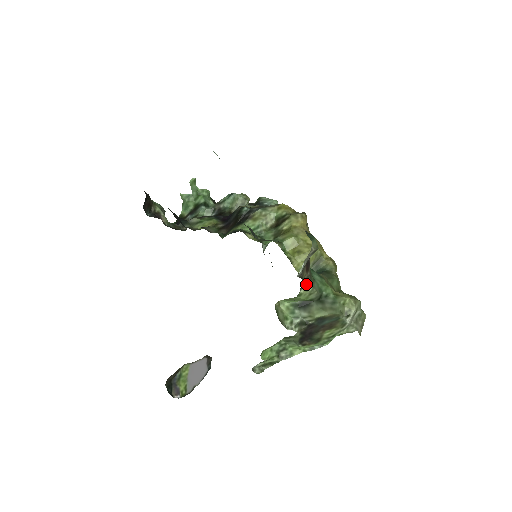
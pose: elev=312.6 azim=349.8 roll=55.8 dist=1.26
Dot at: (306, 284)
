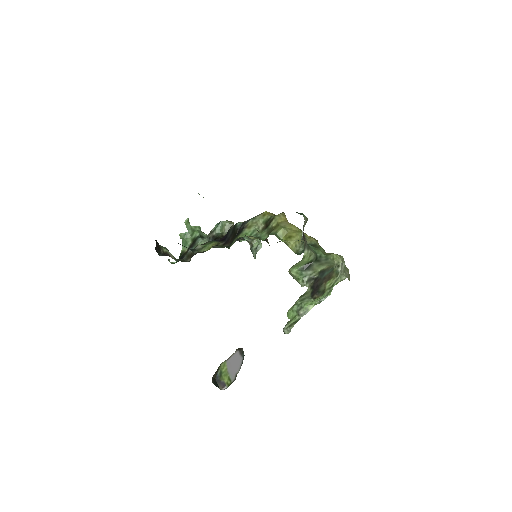
Dot at: (306, 249)
